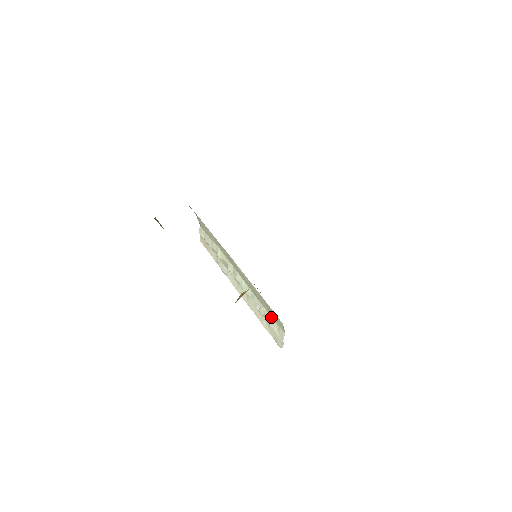
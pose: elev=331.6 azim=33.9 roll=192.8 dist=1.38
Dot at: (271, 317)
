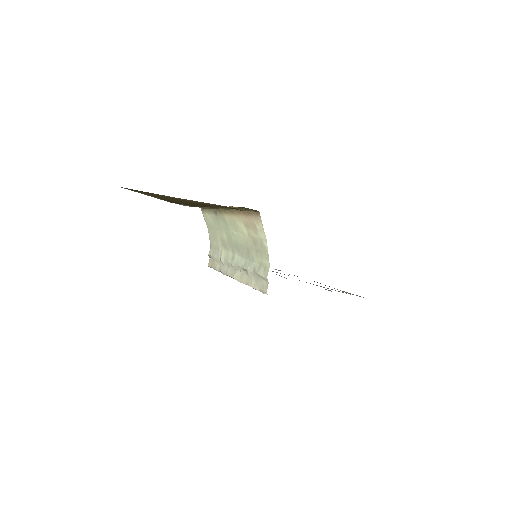
Dot at: (259, 264)
